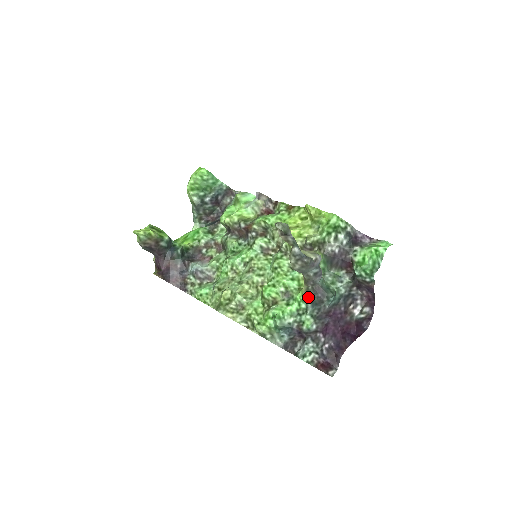
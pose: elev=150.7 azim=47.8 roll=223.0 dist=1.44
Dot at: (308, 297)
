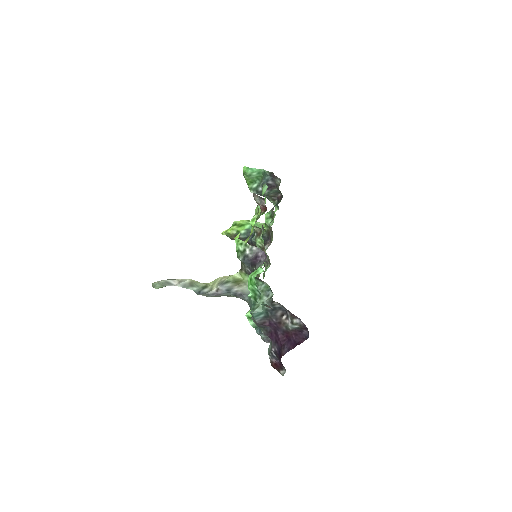
Dot at: occluded
